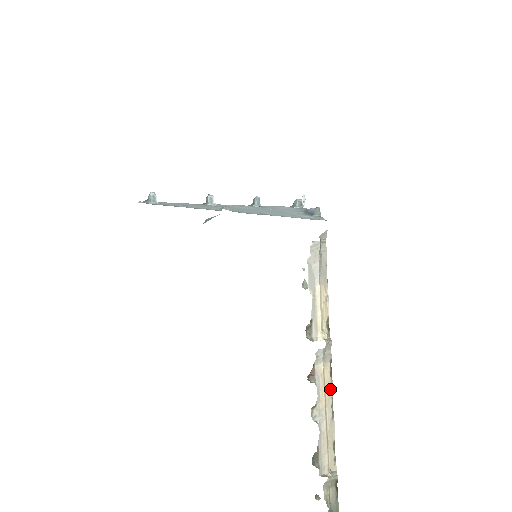
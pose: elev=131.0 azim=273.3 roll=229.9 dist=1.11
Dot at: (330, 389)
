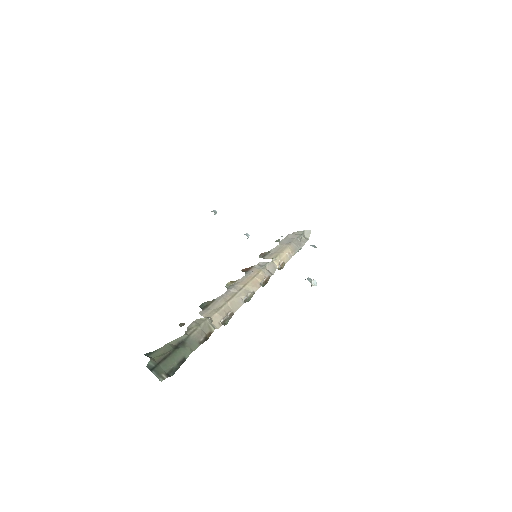
Dot at: (256, 285)
